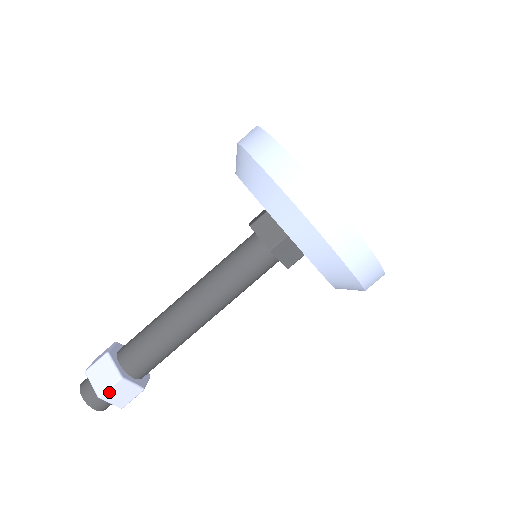
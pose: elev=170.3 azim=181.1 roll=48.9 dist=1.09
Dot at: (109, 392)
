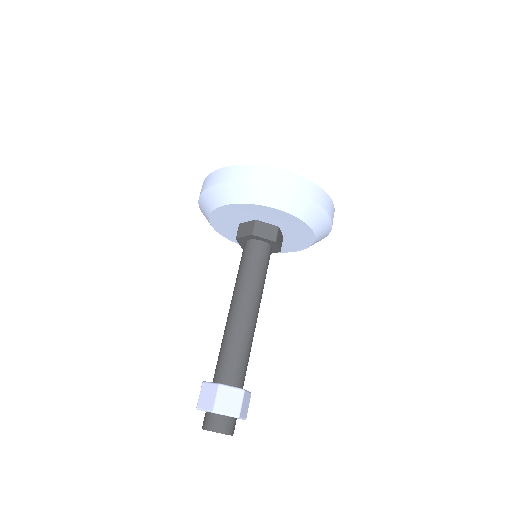
Dot at: (242, 408)
